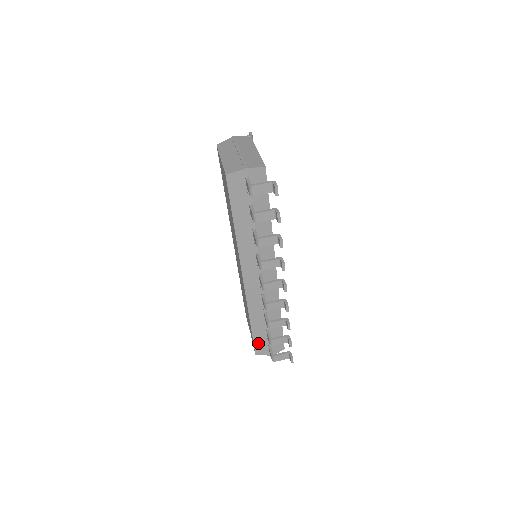
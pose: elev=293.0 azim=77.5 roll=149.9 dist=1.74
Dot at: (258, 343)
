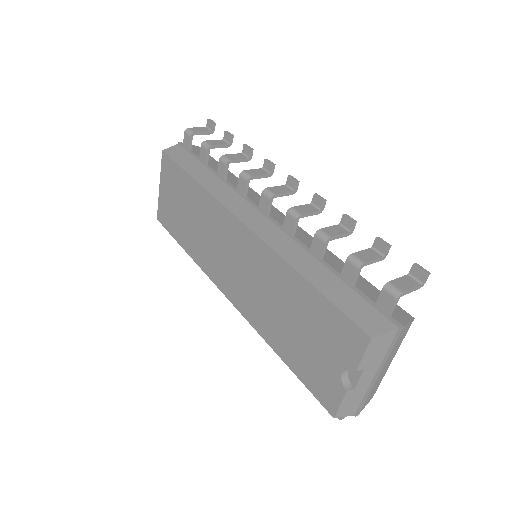
Dot at: (351, 310)
